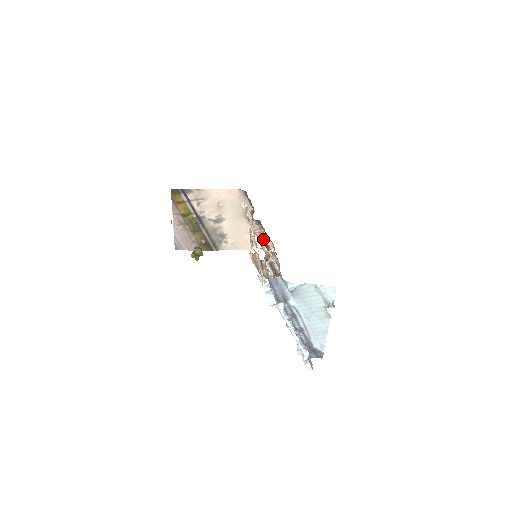
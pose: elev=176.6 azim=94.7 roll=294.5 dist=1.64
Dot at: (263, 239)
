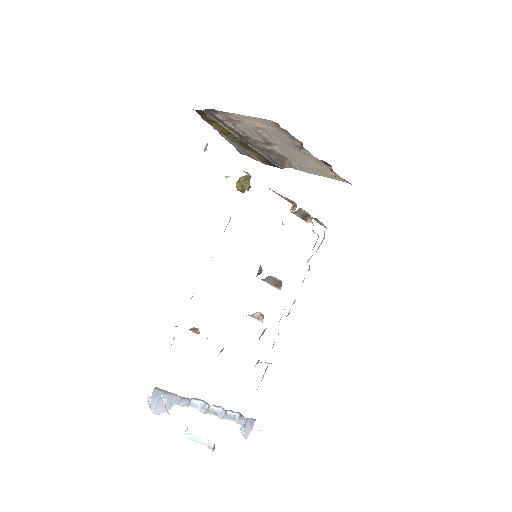
Dot at: (292, 212)
